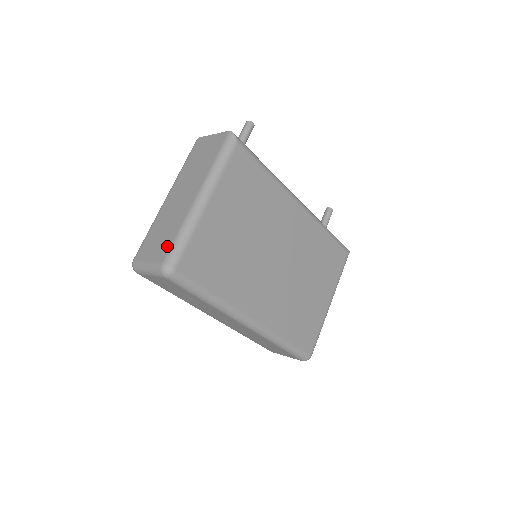
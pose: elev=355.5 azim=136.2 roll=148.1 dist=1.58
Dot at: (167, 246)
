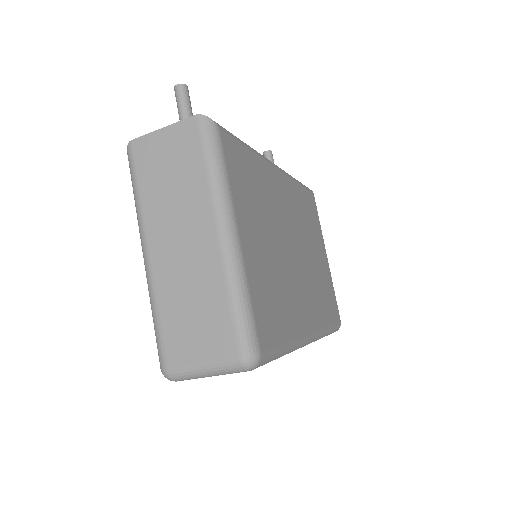
Dot at: (226, 328)
